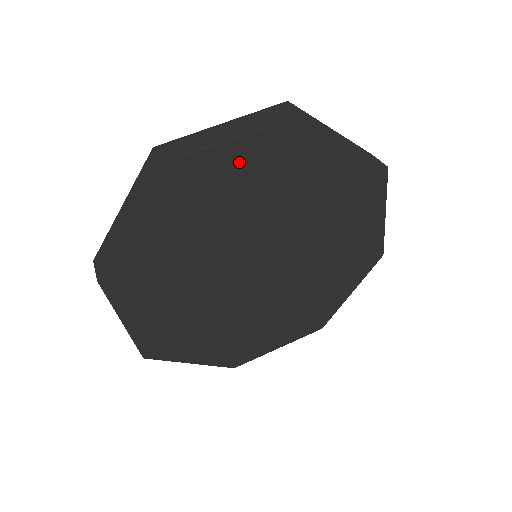
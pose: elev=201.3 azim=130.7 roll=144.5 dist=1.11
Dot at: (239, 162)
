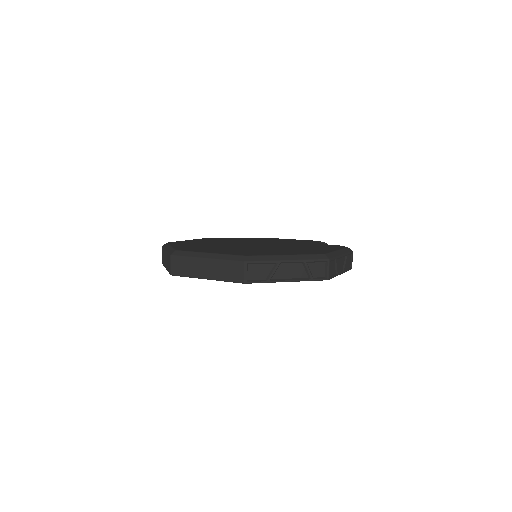
Dot at: occluded
